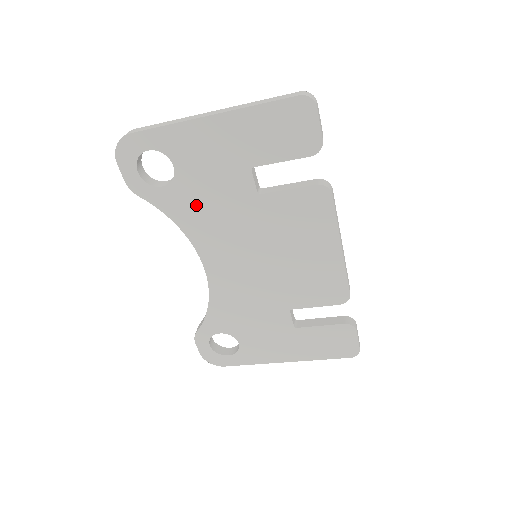
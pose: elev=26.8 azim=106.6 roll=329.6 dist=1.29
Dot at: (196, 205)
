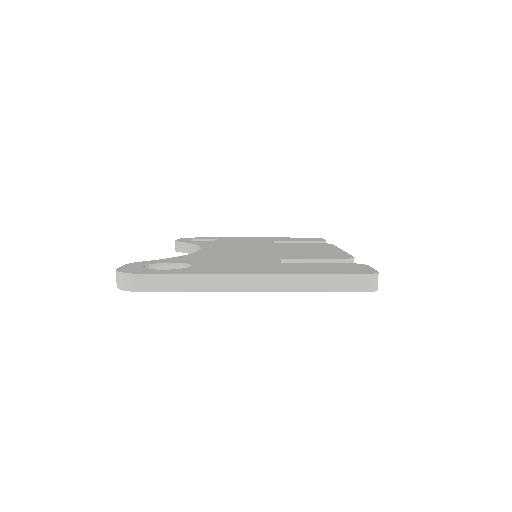
Dot at: occluded
